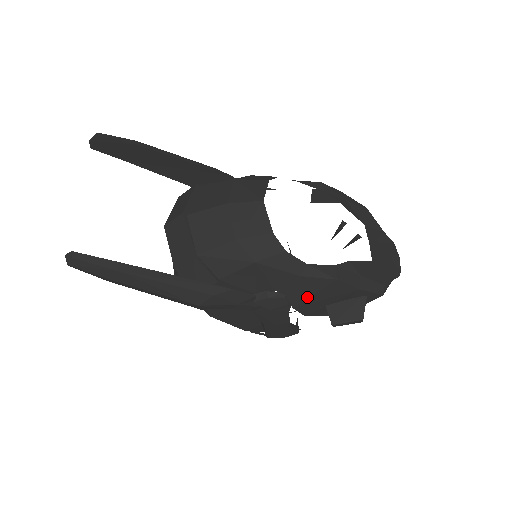
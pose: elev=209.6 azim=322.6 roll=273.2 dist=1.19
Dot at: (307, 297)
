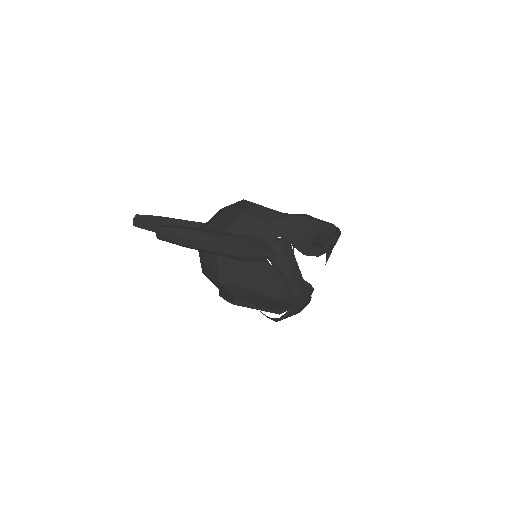
Dot at: (297, 235)
